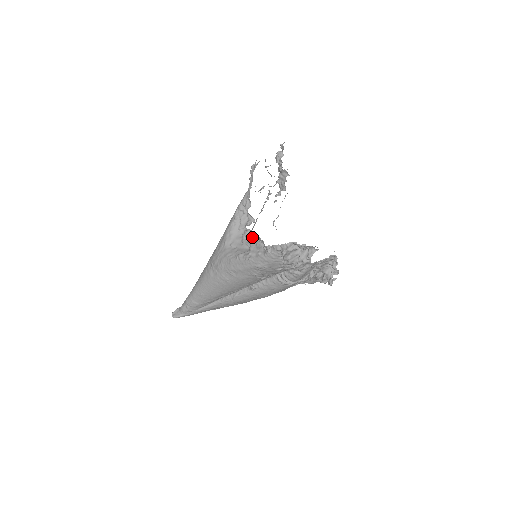
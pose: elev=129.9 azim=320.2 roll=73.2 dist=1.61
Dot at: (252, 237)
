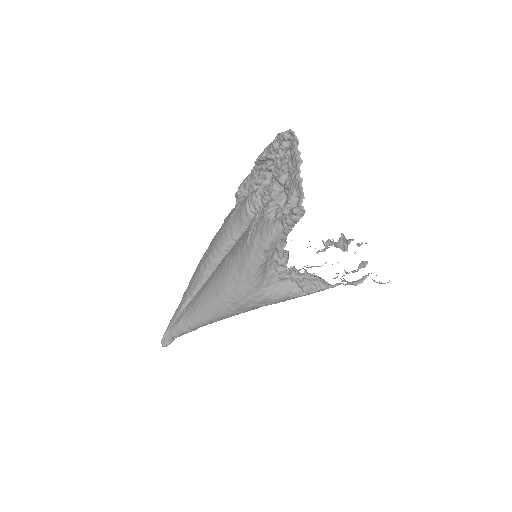
Dot at: (301, 275)
